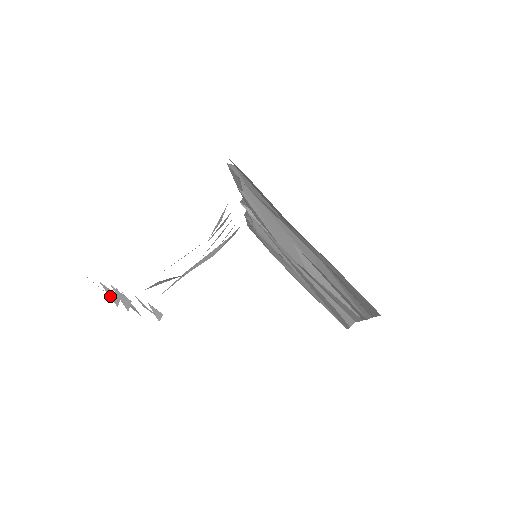
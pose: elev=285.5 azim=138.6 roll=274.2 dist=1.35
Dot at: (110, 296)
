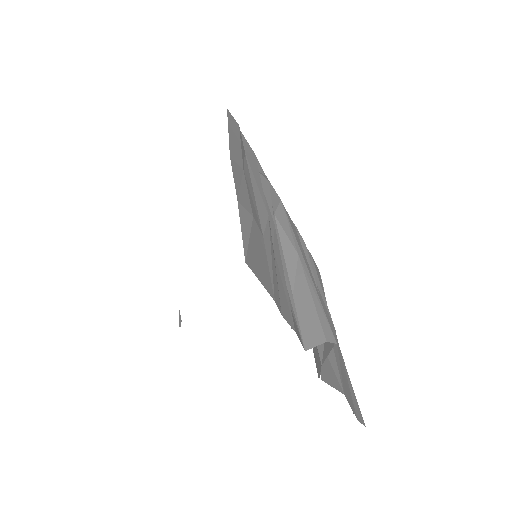
Dot at: occluded
